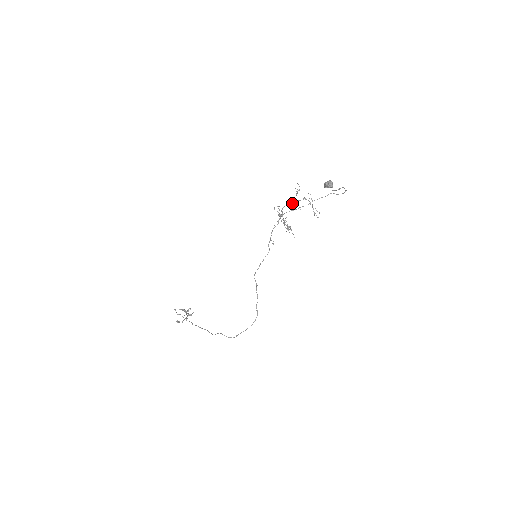
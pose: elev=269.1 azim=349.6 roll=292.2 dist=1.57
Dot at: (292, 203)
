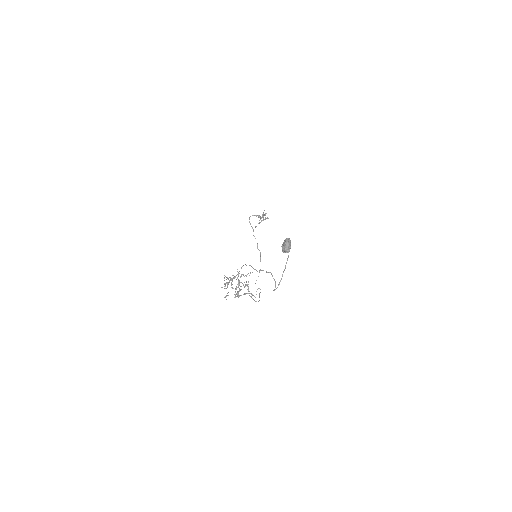
Dot at: (231, 283)
